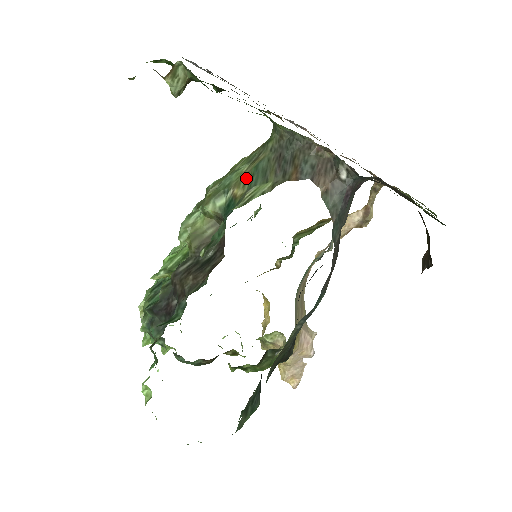
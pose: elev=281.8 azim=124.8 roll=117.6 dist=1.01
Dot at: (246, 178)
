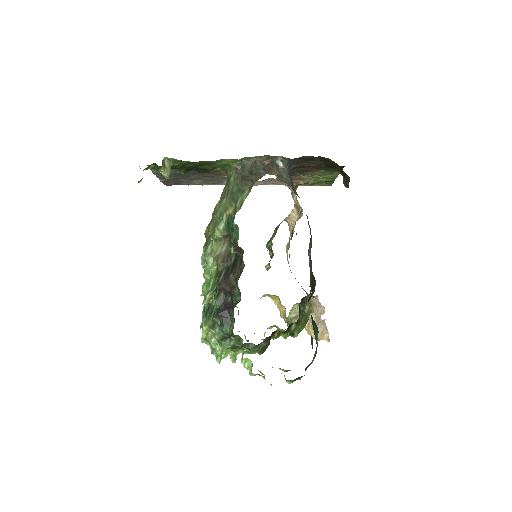
Dot at: (230, 202)
